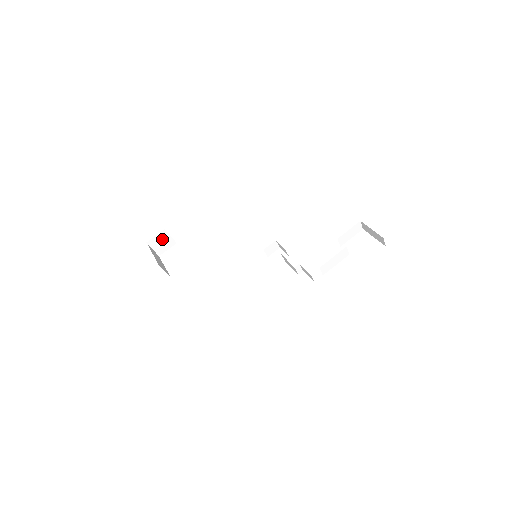
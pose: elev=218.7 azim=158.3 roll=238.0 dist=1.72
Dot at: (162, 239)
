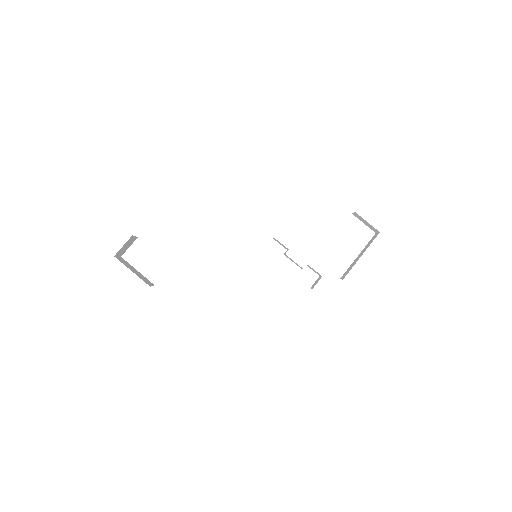
Dot at: (127, 243)
